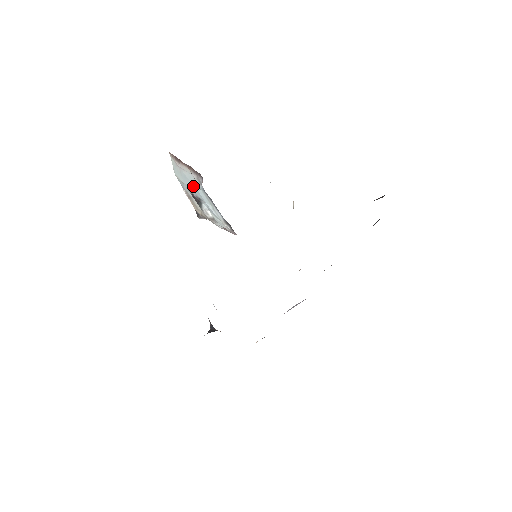
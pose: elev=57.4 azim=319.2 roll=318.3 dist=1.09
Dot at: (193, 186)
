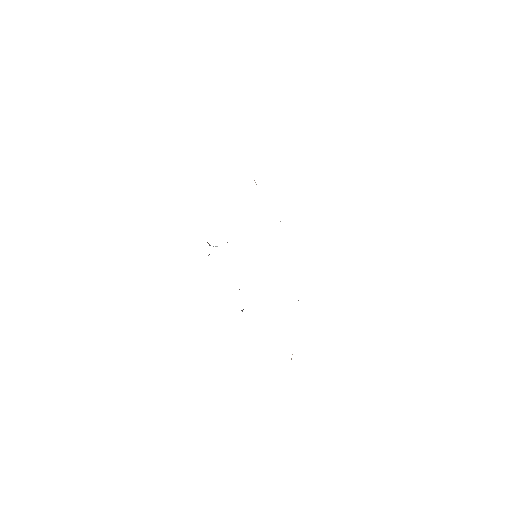
Dot at: occluded
